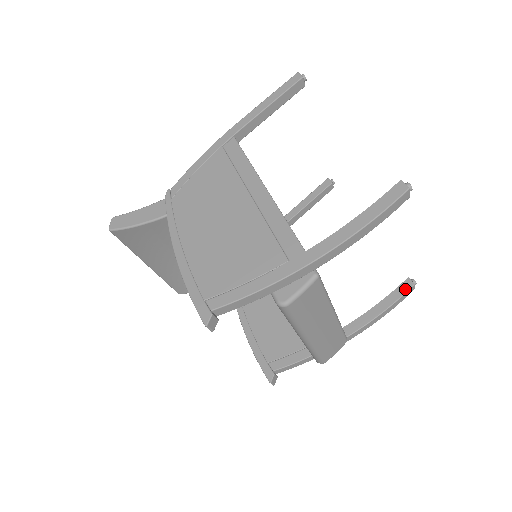
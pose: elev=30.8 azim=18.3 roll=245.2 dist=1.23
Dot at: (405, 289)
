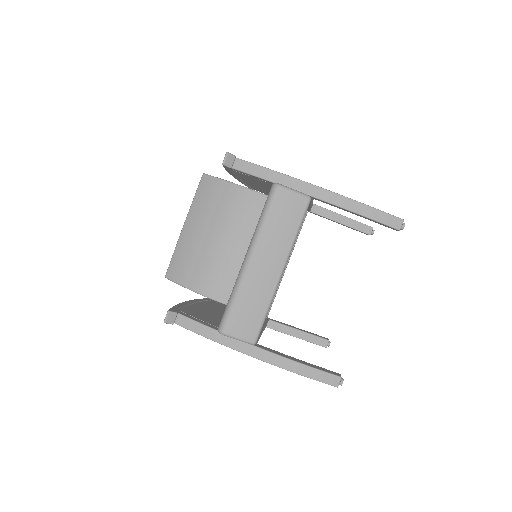
Dot at: (331, 372)
